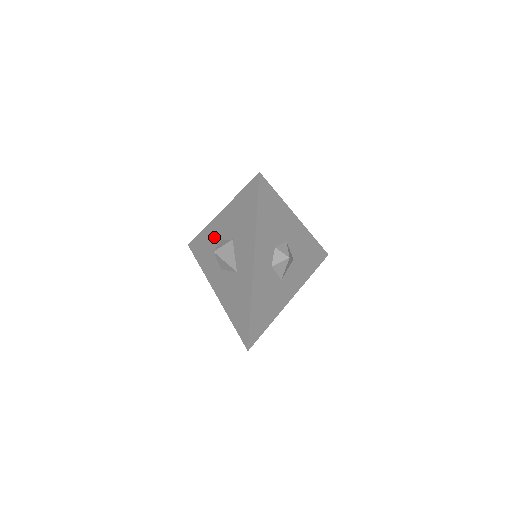
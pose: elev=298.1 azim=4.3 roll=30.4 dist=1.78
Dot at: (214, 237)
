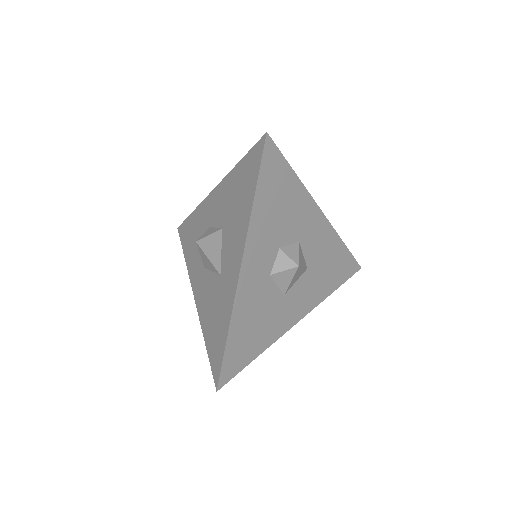
Dot at: (203, 222)
